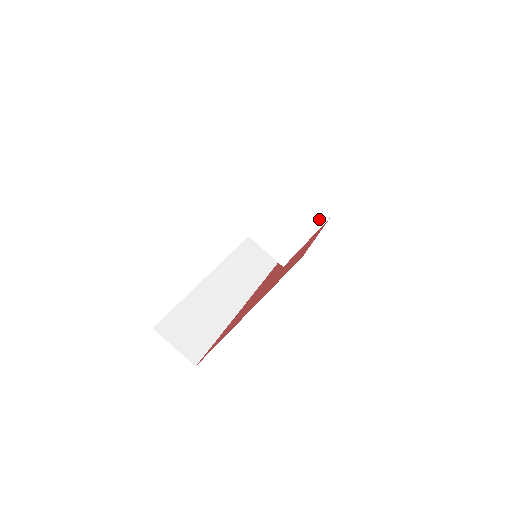
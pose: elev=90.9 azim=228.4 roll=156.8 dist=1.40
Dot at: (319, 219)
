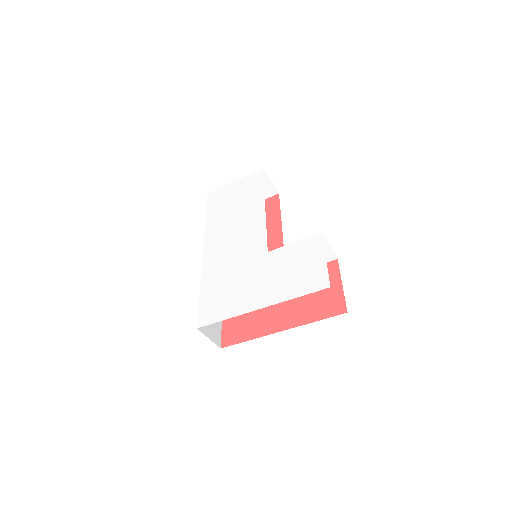
Dot at: (330, 258)
